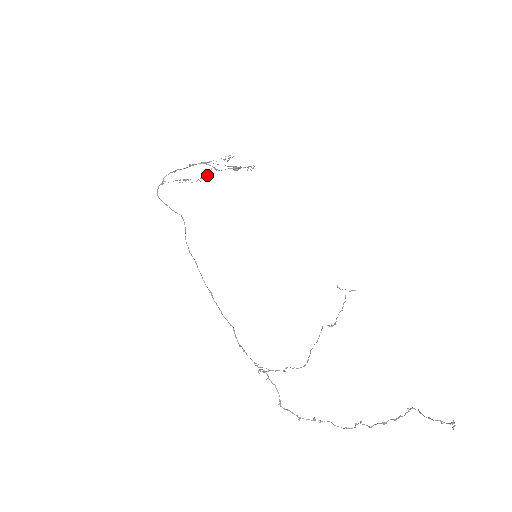
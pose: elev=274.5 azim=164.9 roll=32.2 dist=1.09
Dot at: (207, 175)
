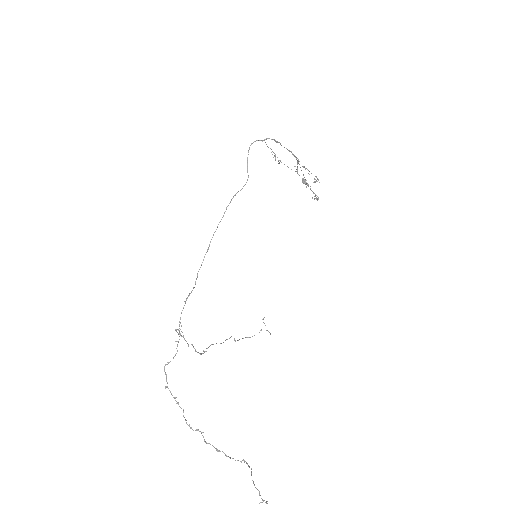
Dot at: occluded
